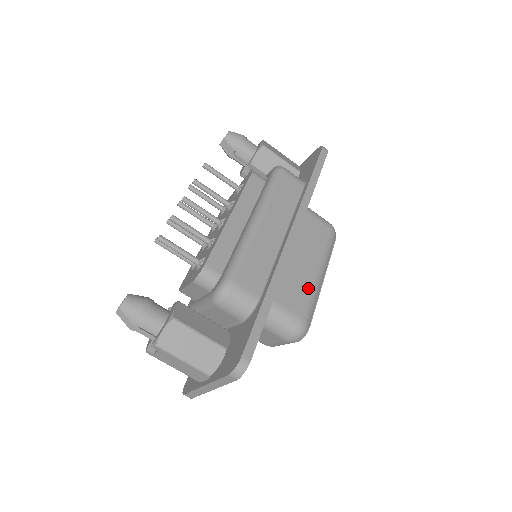
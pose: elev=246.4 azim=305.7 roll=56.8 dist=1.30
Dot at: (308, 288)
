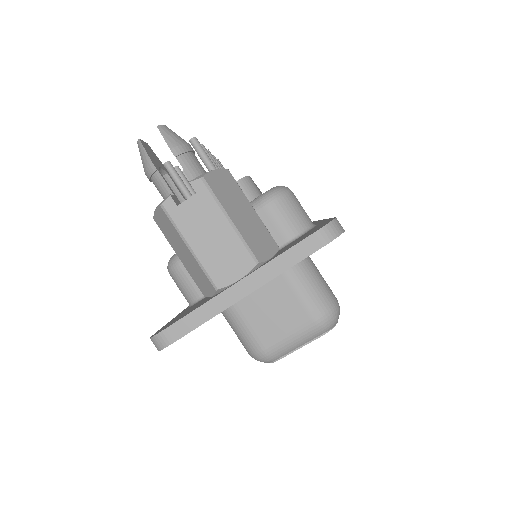
Dot at: occluded
